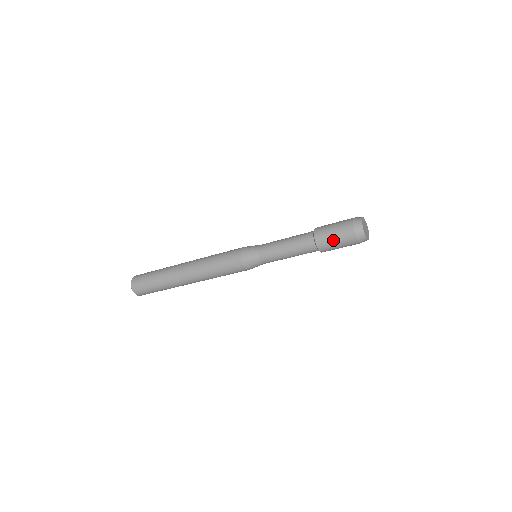
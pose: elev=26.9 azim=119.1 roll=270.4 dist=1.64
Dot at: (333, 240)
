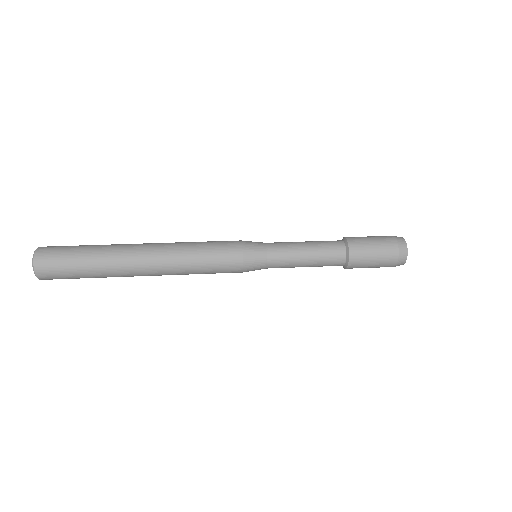
Dot at: occluded
